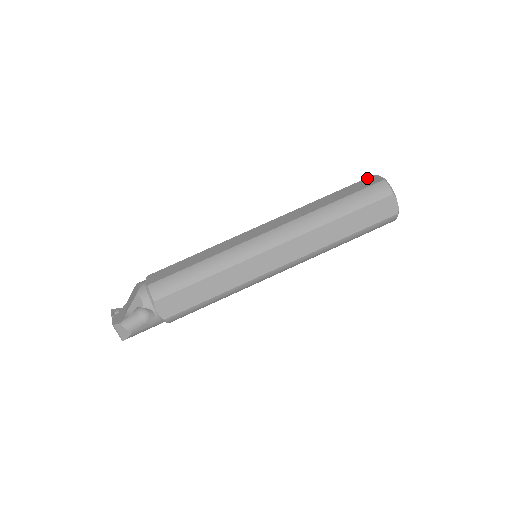
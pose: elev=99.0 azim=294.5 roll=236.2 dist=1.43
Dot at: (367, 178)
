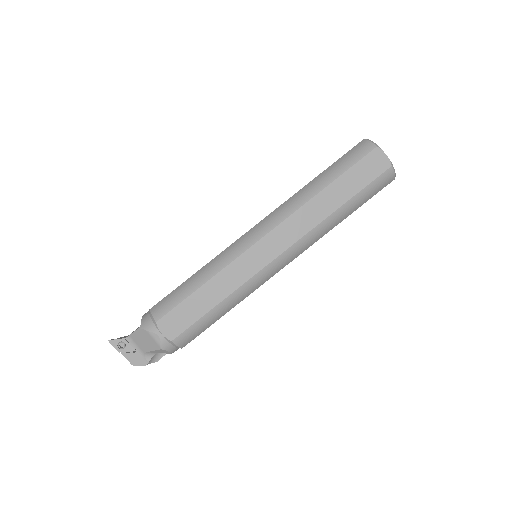
Dot at: (371, 154)
